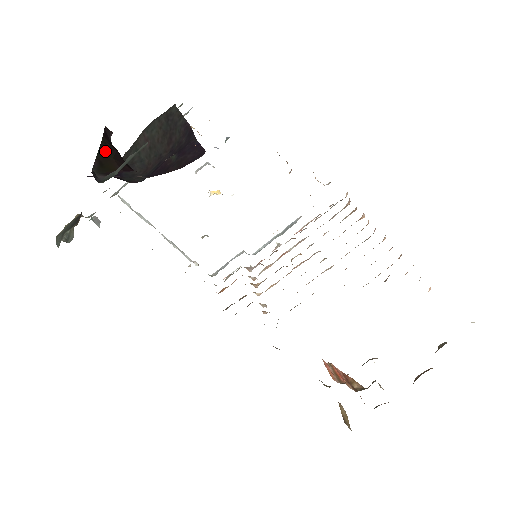
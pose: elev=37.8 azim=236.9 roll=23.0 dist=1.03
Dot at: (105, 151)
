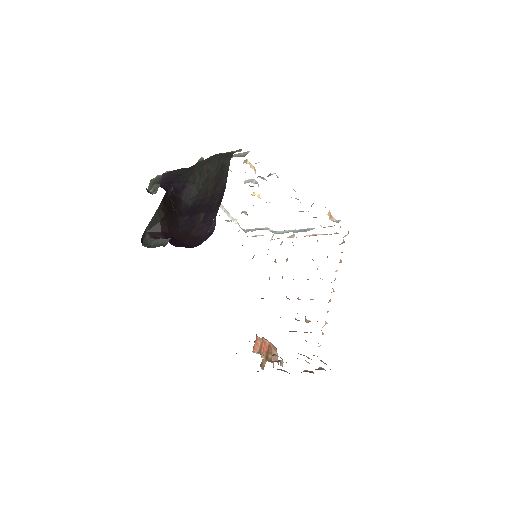
Dot at: (157, 216)
